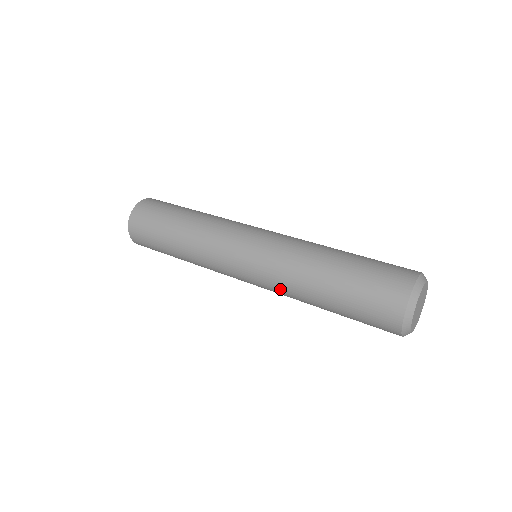
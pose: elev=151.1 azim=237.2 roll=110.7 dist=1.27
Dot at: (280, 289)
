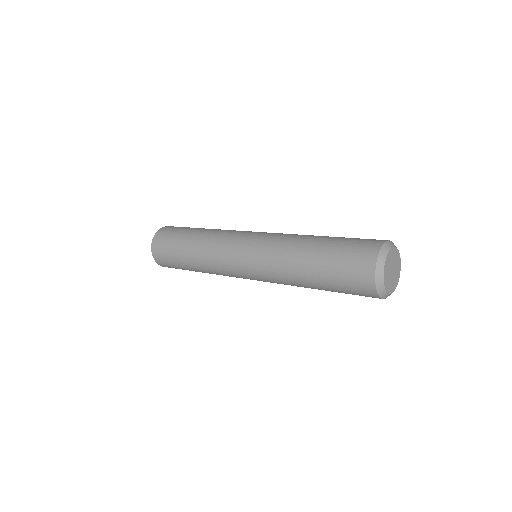
Dot at: (284, 284)
